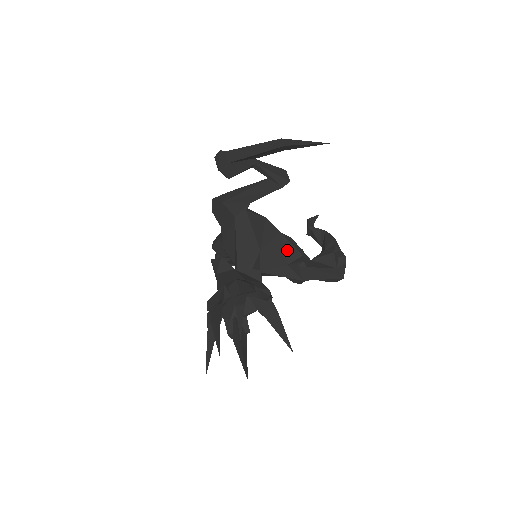
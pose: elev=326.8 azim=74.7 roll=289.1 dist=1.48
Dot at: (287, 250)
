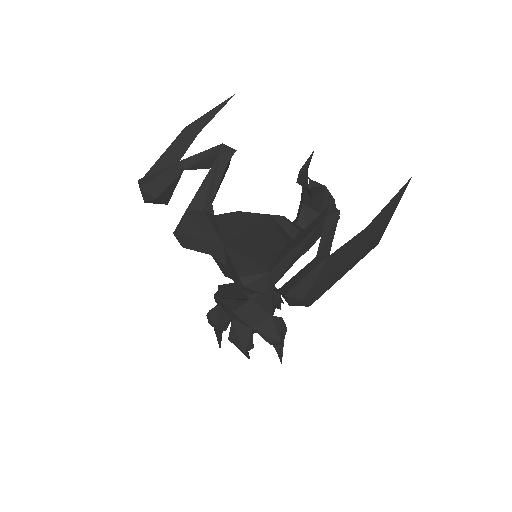
Dot at: occluded
